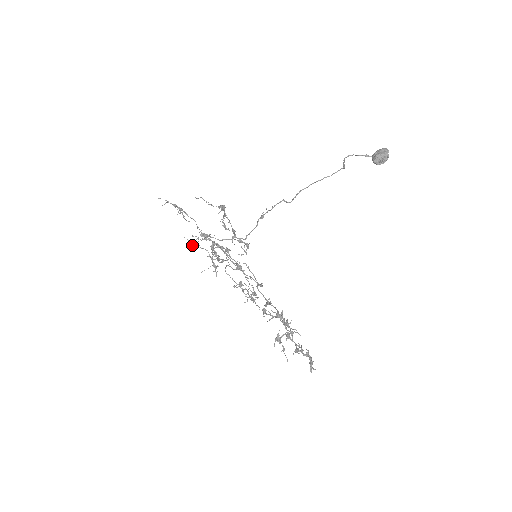
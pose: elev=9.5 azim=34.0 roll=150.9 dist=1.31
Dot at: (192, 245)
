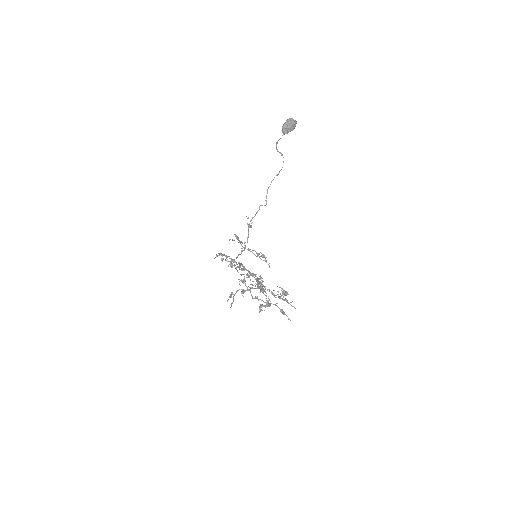
Dot at: occluded
